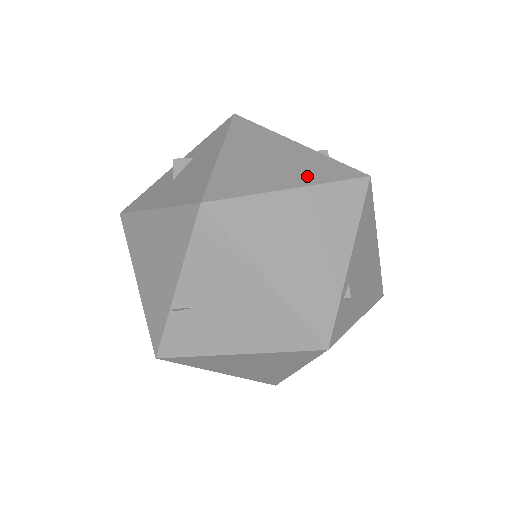
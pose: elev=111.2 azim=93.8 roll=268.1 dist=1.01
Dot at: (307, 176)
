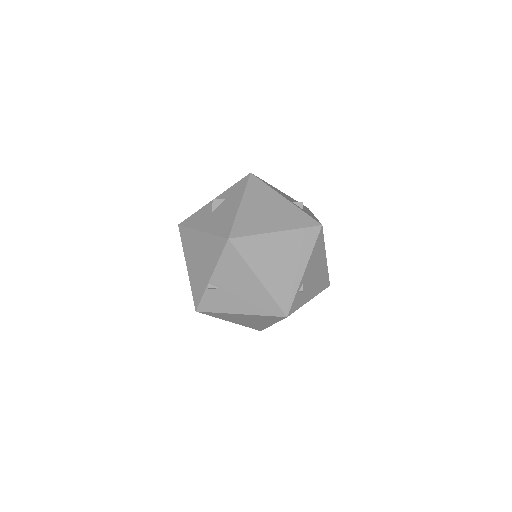
Dot at: (287, 223)
